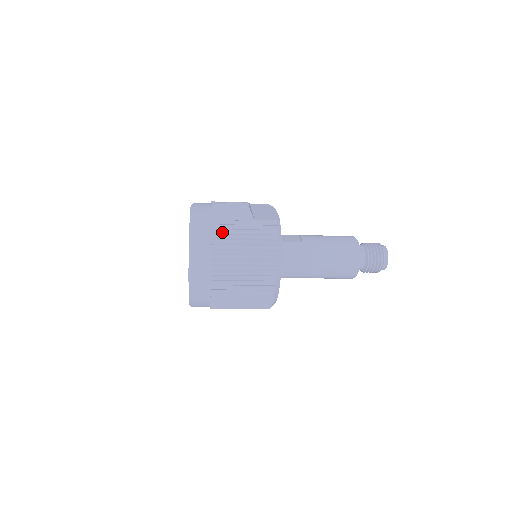
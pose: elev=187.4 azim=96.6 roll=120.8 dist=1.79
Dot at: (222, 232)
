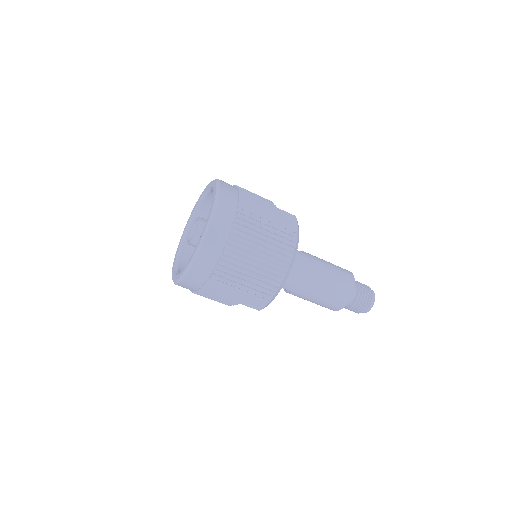
Dot at: (248, 202)
